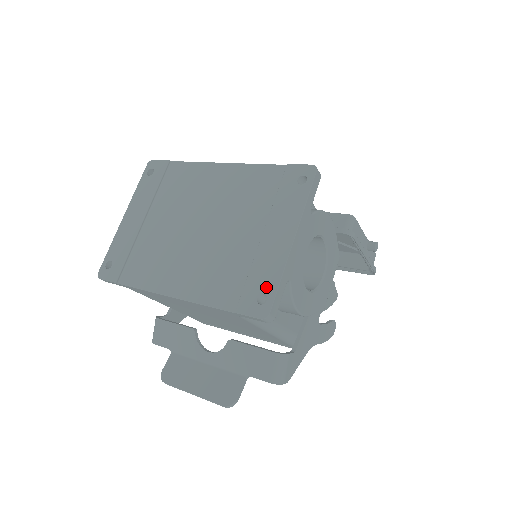
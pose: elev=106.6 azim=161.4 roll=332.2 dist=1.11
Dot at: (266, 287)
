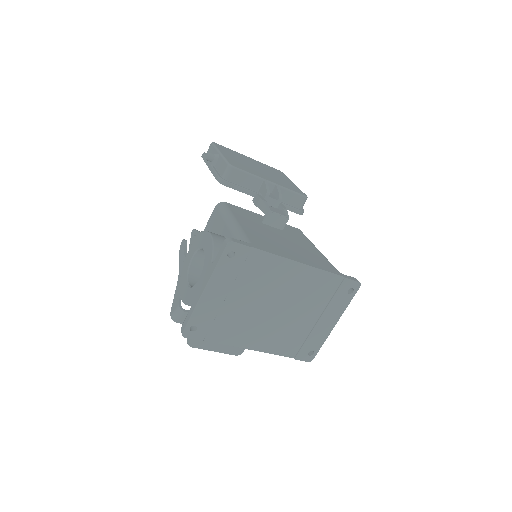
Dot at: (315, 348)
